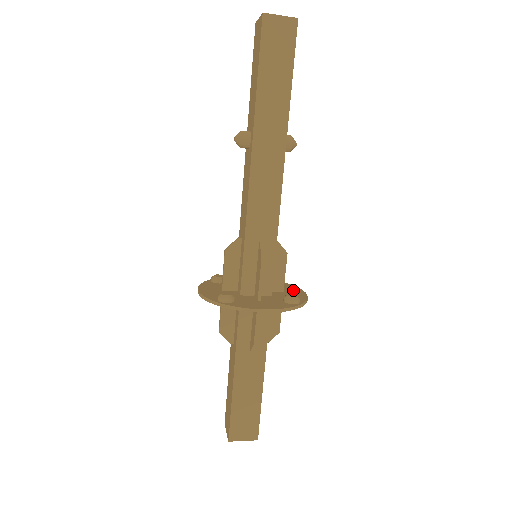
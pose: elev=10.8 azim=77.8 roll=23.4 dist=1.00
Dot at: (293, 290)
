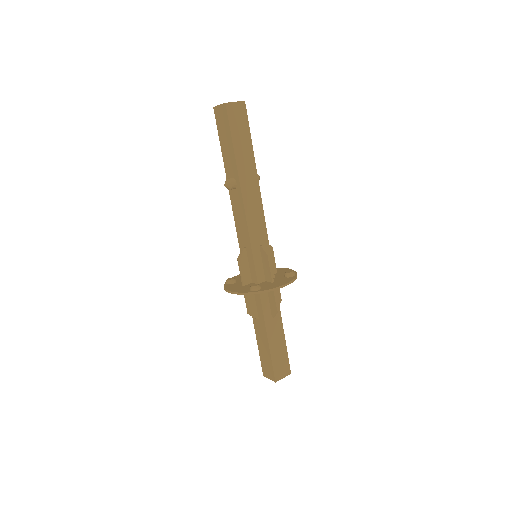
Dot at: (280, 270)
